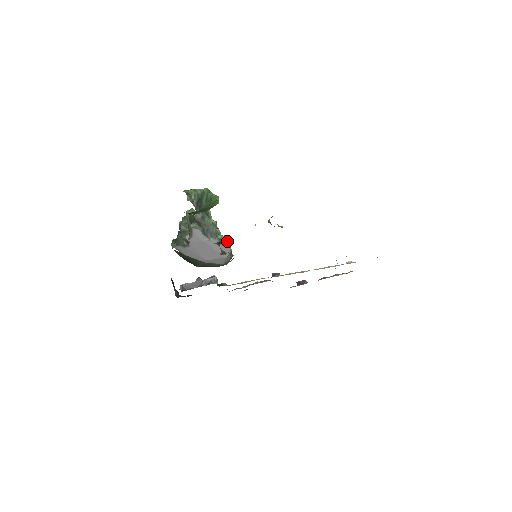
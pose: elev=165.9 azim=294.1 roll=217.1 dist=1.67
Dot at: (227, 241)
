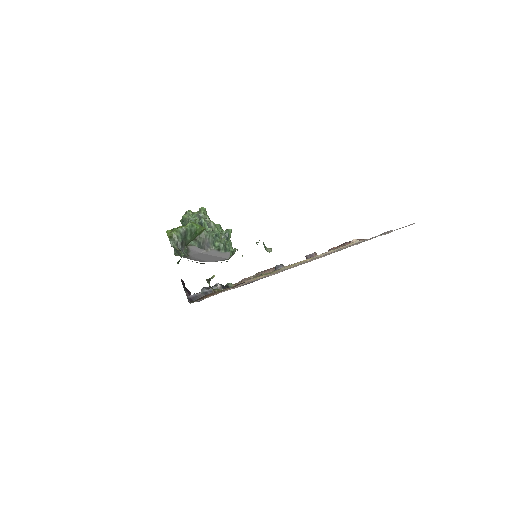
Dot at: (226, 245)
